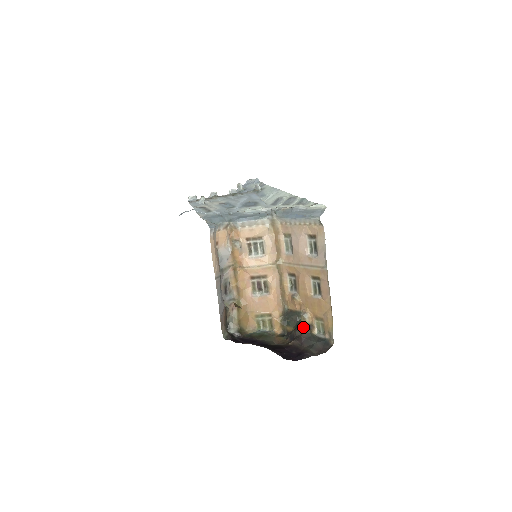
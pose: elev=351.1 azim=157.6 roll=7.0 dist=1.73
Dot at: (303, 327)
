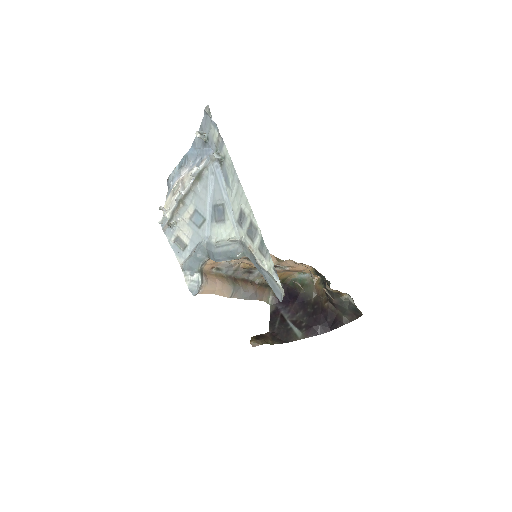
Dot at: (332, 294)
